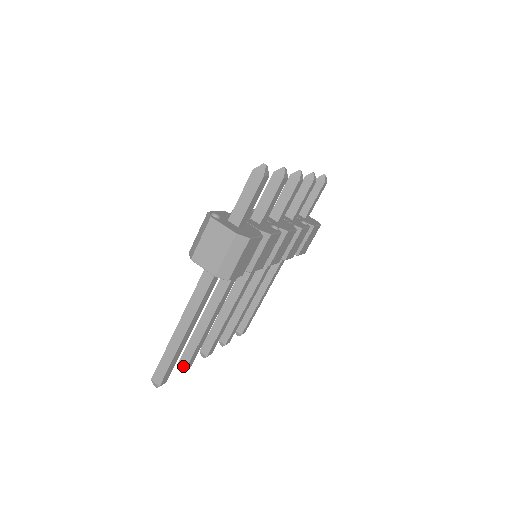
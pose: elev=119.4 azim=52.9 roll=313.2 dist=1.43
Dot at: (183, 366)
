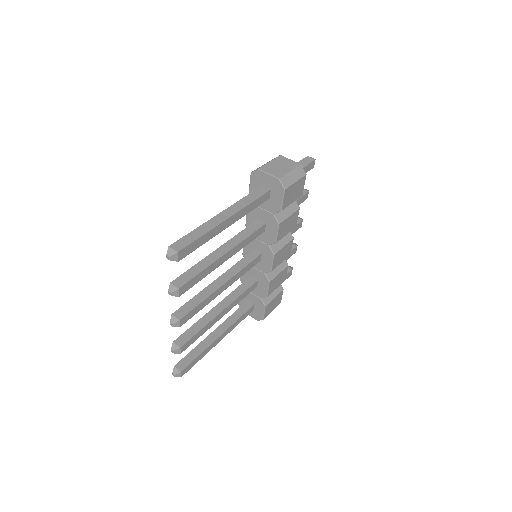
Dot at: (178, 284)
